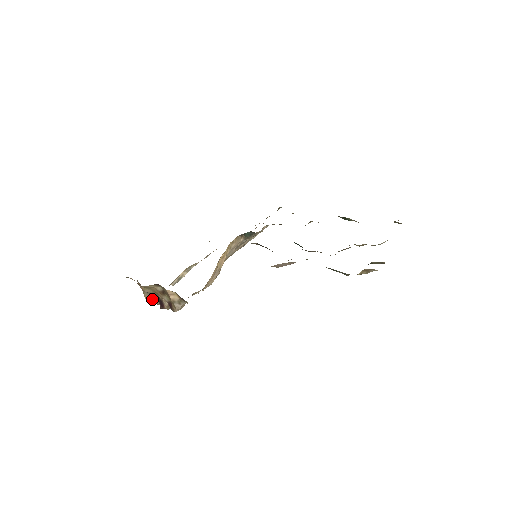
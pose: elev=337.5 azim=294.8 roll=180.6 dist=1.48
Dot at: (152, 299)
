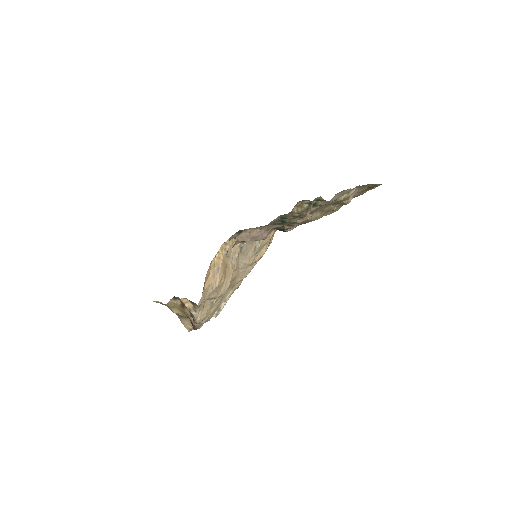
Dot at: (188, 324)
